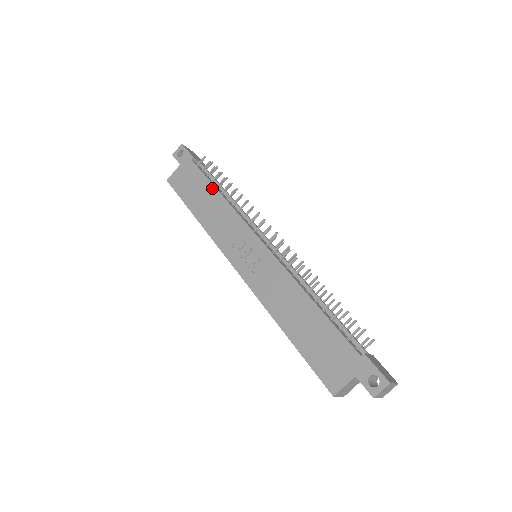
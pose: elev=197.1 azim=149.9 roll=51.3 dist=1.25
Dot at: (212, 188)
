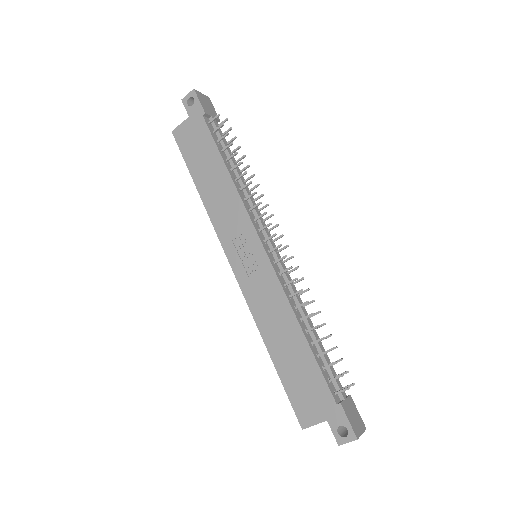
Dot at: (221, 162)
